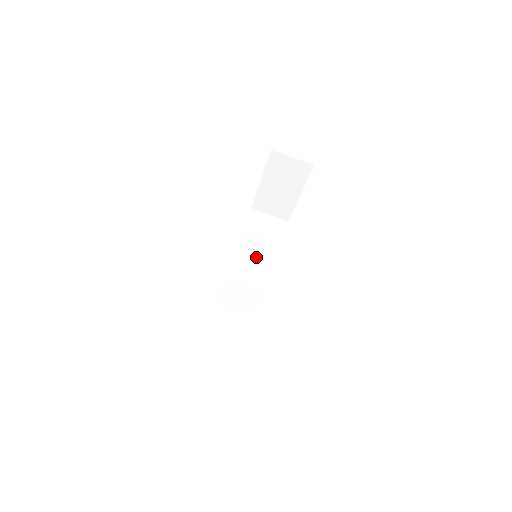
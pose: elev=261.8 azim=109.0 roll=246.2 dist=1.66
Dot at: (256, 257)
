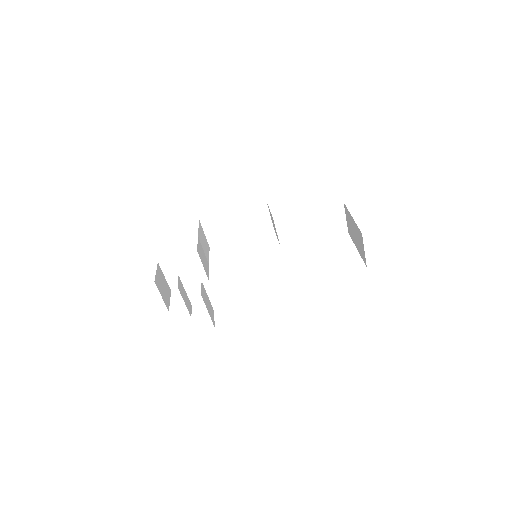
Dot at: (205, 247)
